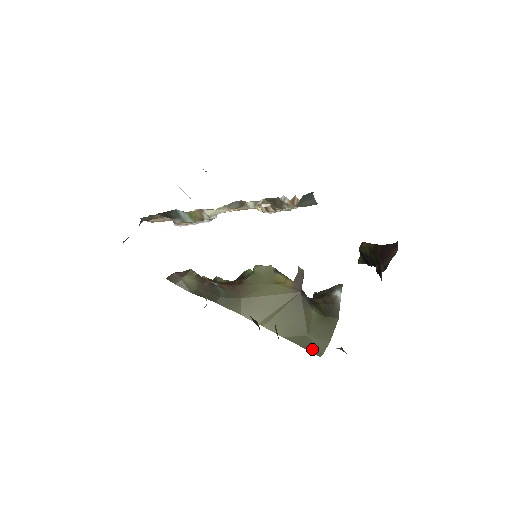
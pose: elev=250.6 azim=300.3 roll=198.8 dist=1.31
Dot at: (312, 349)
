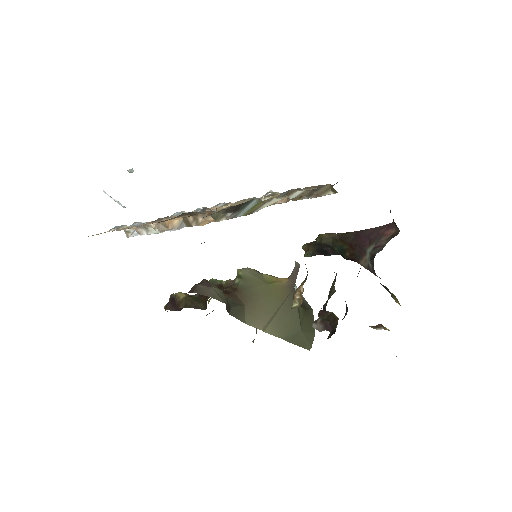
Dot at: (303, 344)
